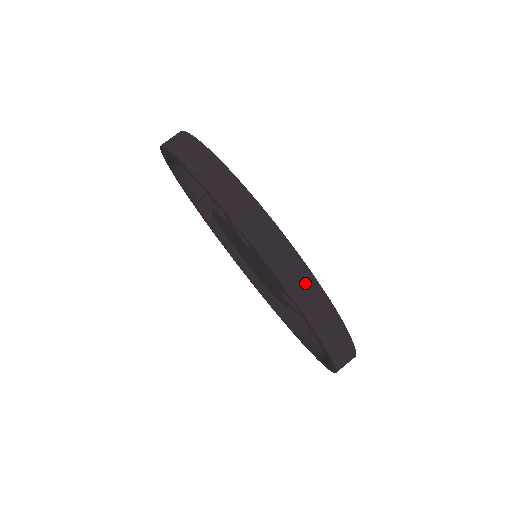
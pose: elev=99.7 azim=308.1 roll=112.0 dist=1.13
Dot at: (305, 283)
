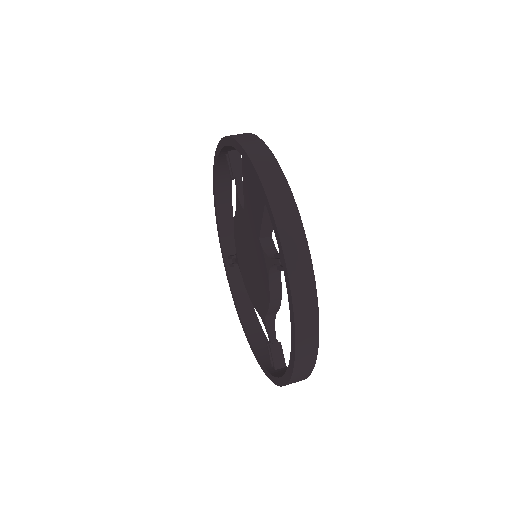
Dot at: (265, 156)
